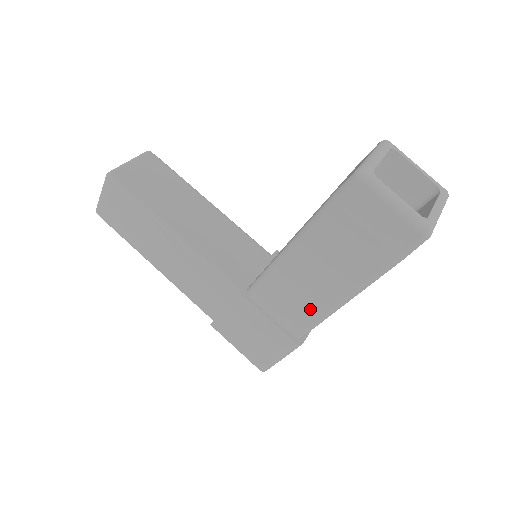
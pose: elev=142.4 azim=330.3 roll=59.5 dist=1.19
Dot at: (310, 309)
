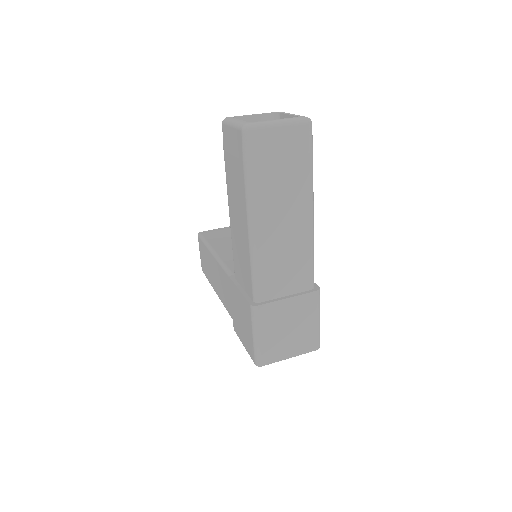
Dot at: (246, 259)
